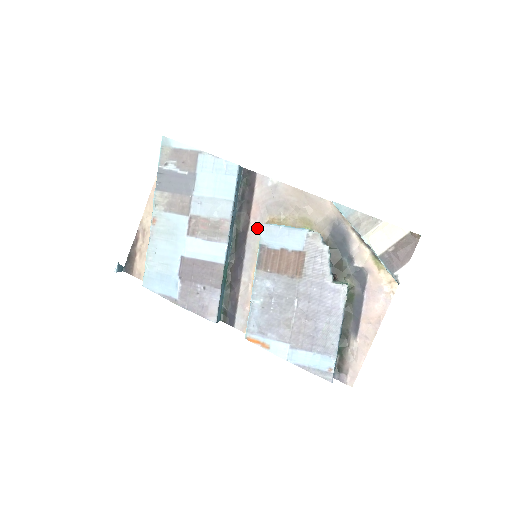
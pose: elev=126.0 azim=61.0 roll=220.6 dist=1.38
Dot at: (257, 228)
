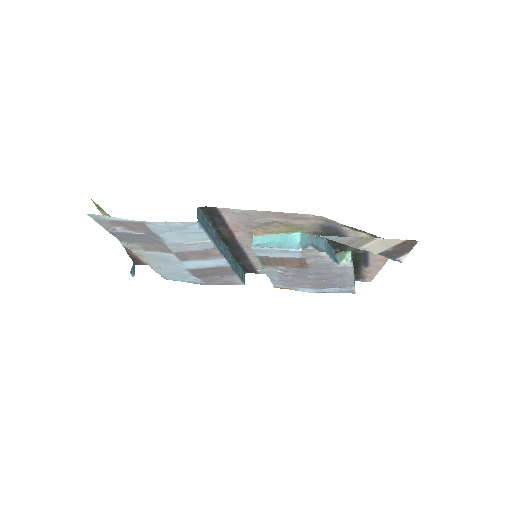
Dot at: (244, 236)
